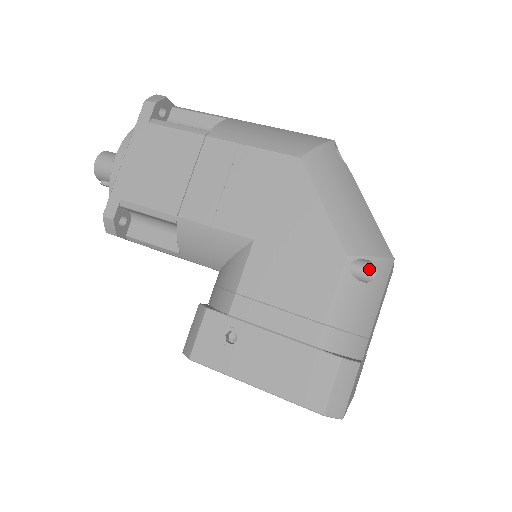
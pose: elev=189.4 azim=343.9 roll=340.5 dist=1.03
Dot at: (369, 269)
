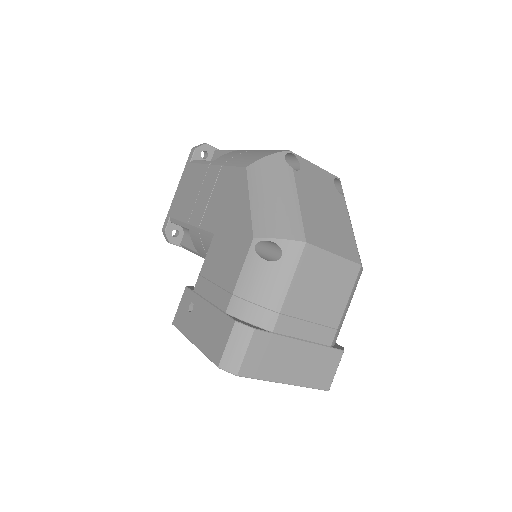
Dot at: (278, 251)
